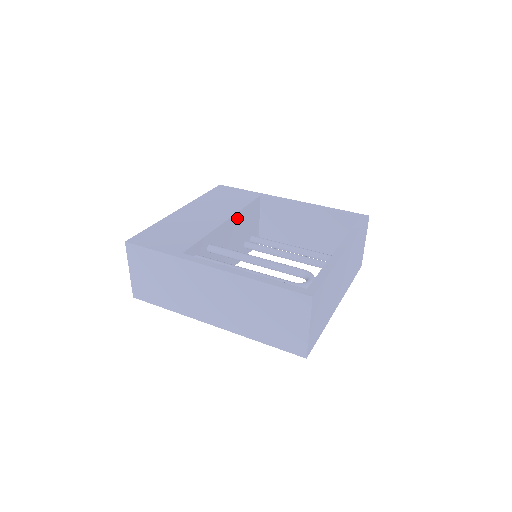
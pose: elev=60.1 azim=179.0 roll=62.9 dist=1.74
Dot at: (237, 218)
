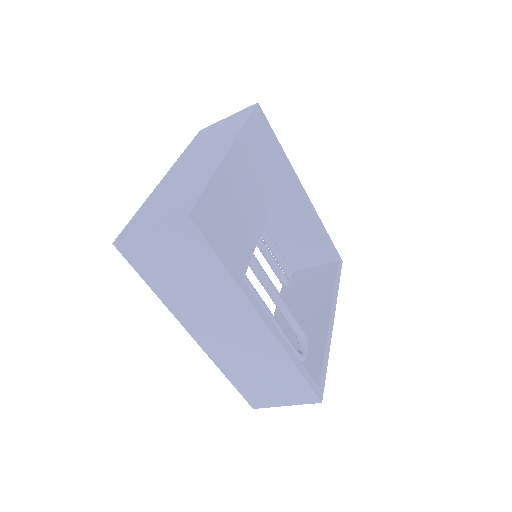
Dot at: occluded
